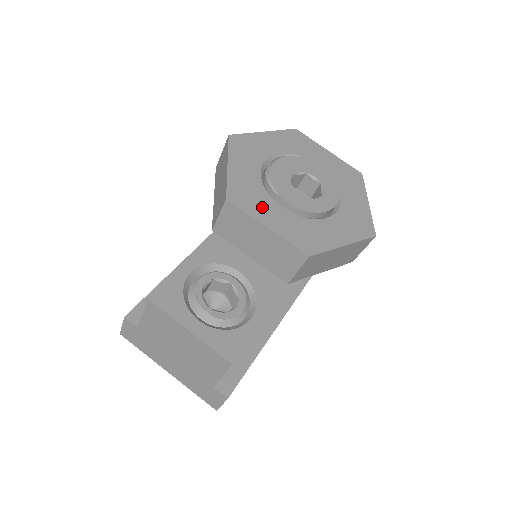
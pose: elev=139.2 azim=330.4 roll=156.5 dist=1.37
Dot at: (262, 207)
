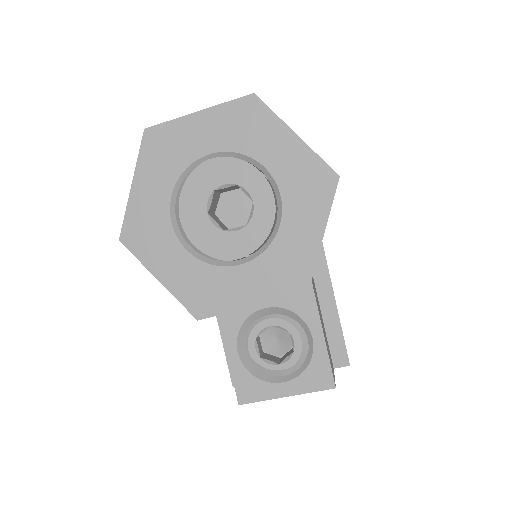
Dot at: (226, 290)
